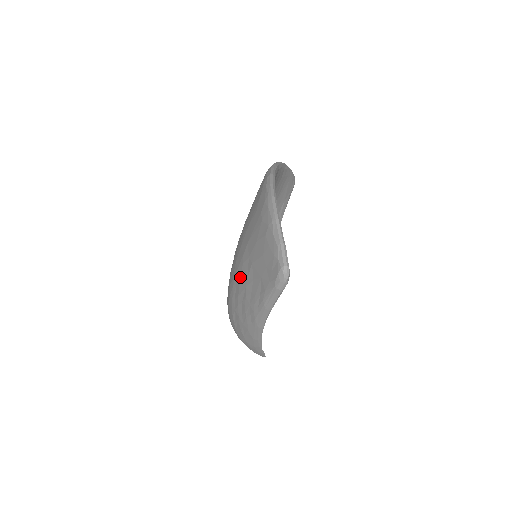
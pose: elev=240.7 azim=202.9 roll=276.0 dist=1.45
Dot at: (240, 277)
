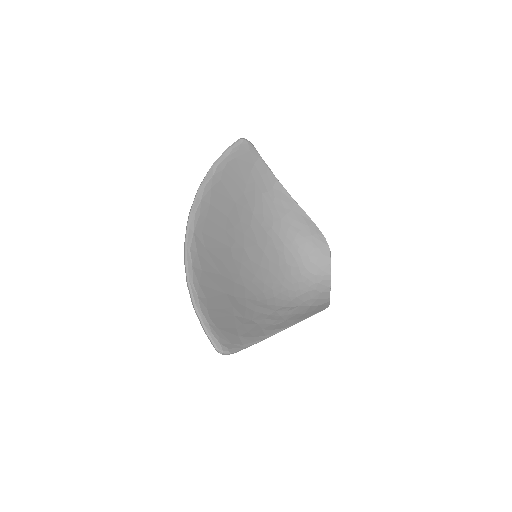
Dot at: occluded
